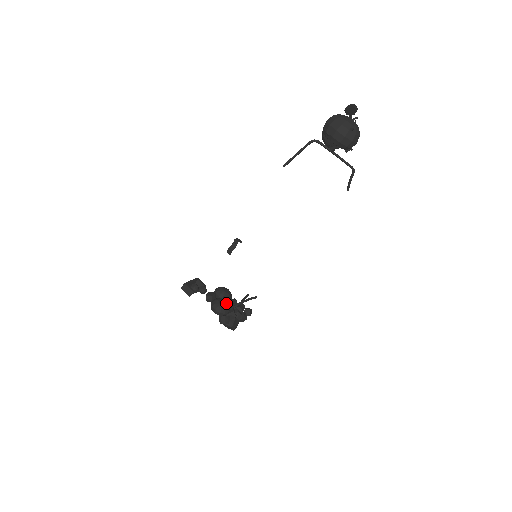
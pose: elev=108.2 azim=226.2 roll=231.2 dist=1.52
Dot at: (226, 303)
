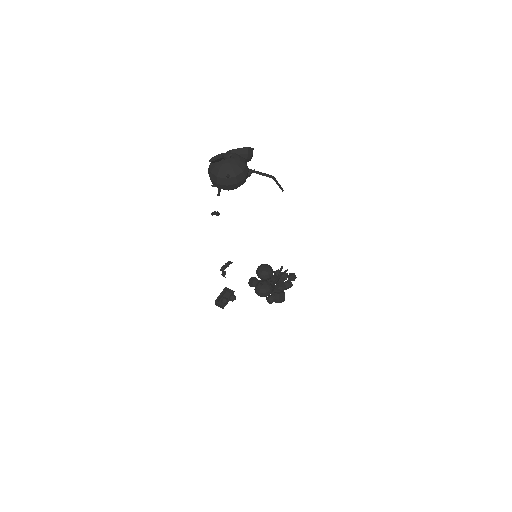
Dot at: (265, 285)
